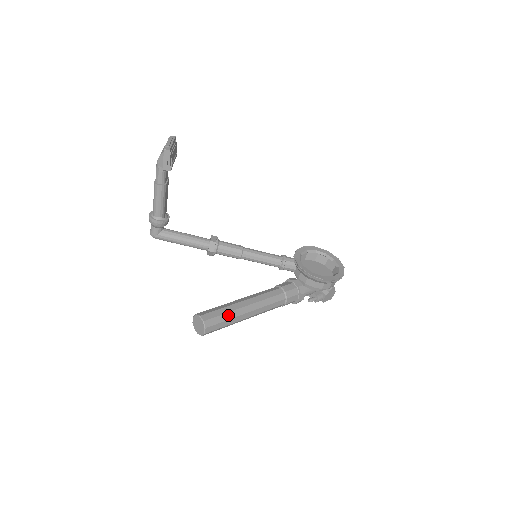
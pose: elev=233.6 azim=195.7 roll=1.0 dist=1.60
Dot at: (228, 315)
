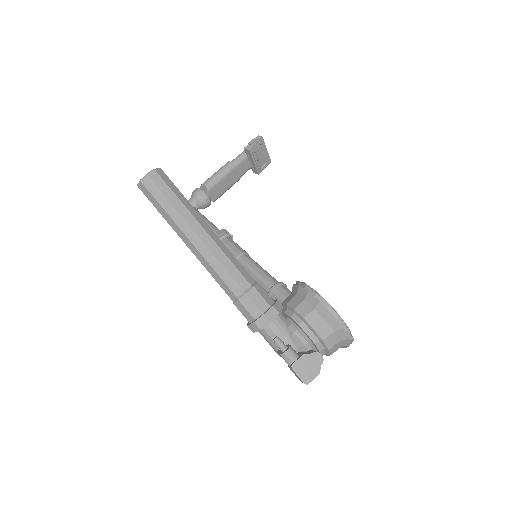
Dot at: (184, 199)
